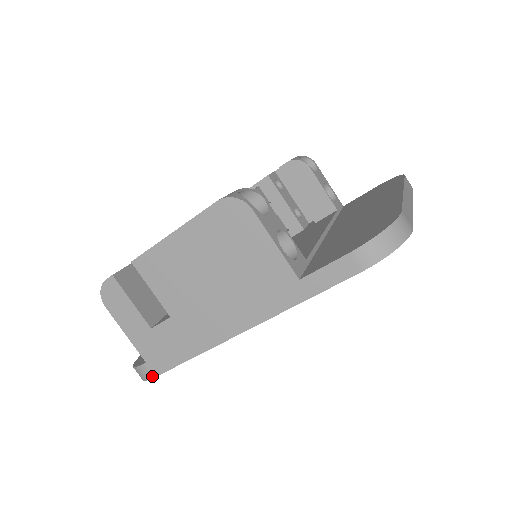
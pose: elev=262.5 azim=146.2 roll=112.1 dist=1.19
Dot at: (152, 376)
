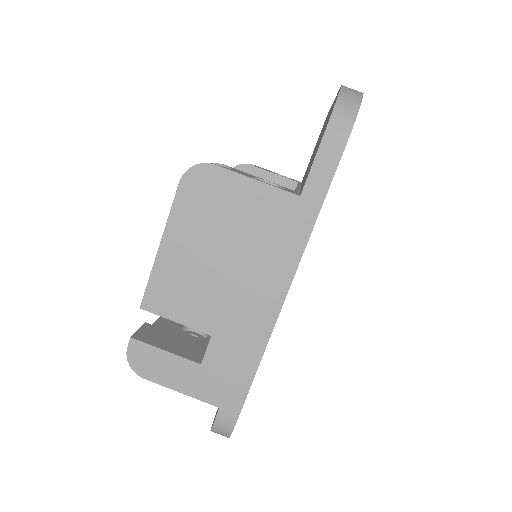
Dot at: (235, 419)
